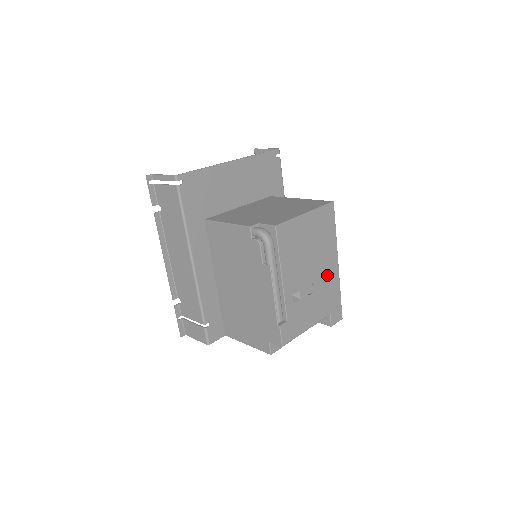
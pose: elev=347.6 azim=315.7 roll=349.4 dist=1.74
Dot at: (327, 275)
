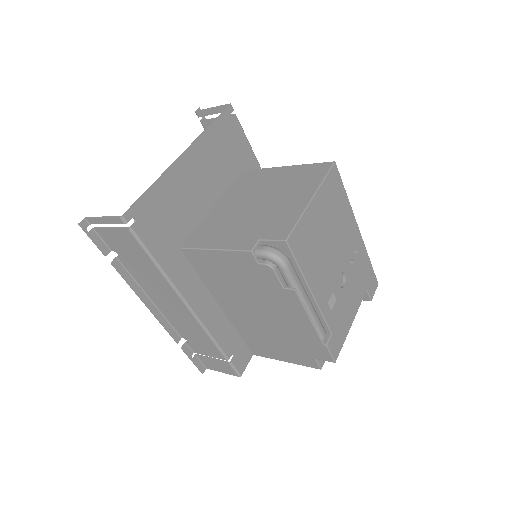
Dot at: (353, 251)
